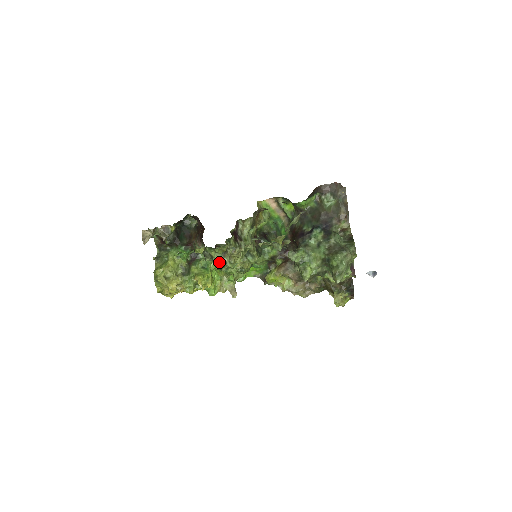
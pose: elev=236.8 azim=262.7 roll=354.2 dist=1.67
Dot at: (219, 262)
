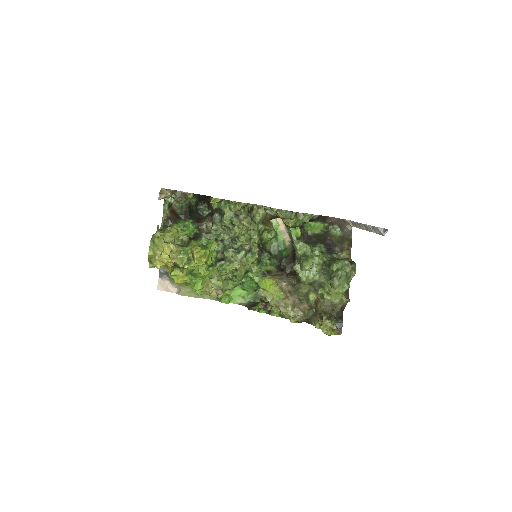
Dot at: (228, 221)
